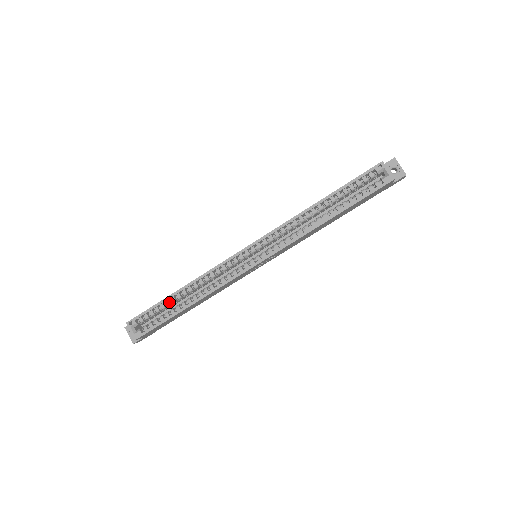
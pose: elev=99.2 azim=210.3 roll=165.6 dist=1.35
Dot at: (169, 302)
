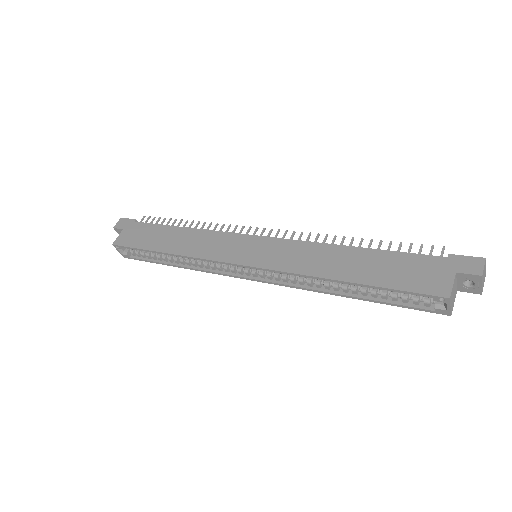
Dot at: (155, 252)
